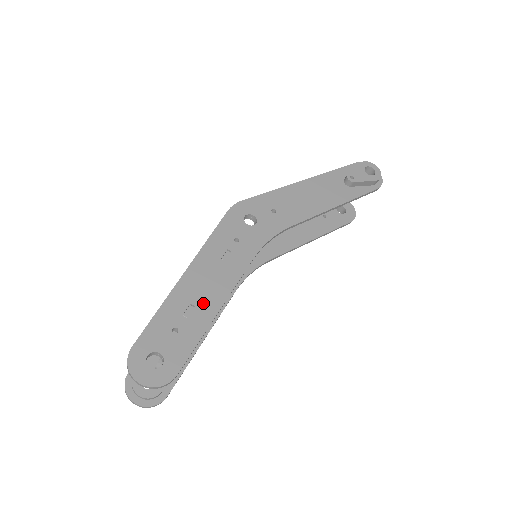
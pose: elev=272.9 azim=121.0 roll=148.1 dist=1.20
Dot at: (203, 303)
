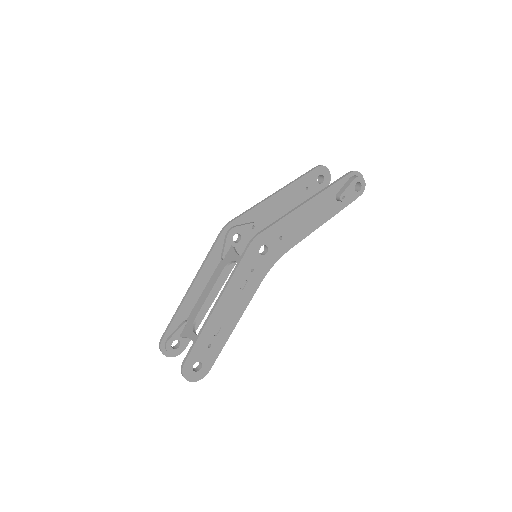
Dot at: (226, 324)
